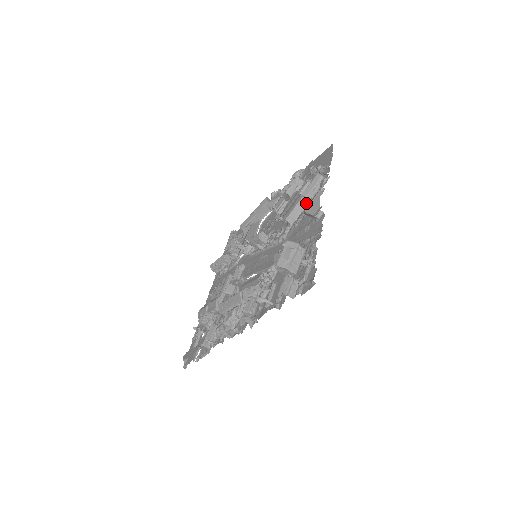
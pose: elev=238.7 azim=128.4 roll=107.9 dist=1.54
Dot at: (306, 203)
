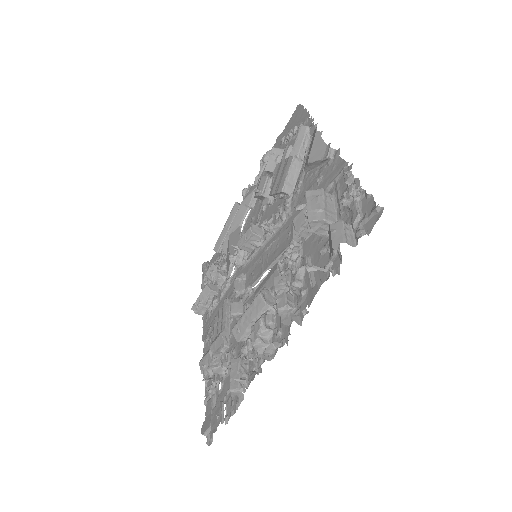
Dot at: (300, 163)
